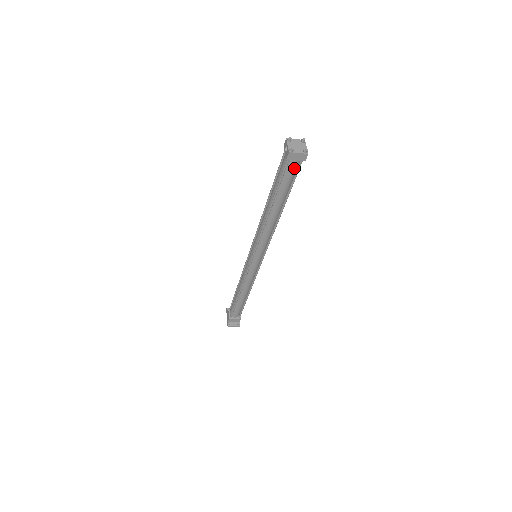
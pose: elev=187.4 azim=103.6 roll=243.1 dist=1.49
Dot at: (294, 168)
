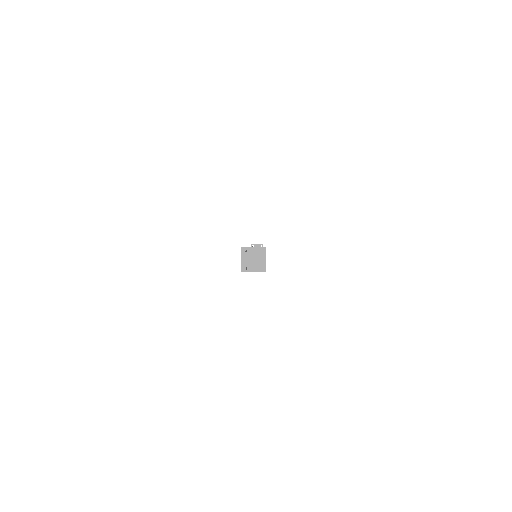
Dot at: occluded
